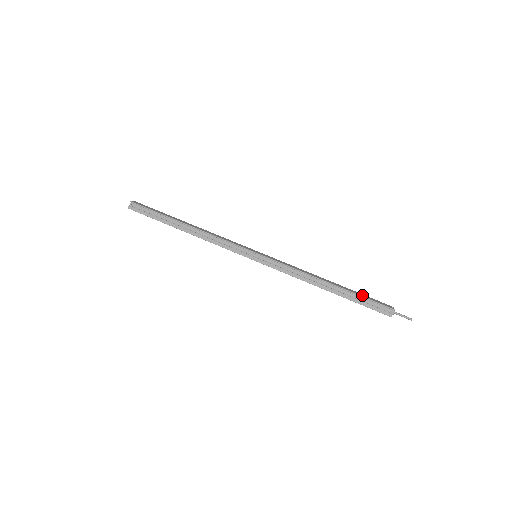
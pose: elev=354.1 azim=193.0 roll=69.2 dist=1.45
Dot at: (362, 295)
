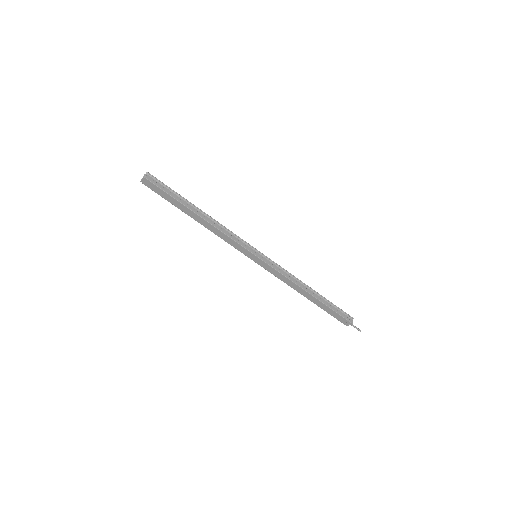
Dot at: (332, 305)
